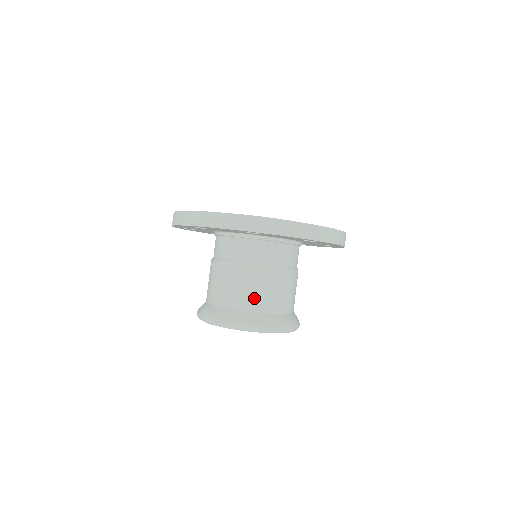
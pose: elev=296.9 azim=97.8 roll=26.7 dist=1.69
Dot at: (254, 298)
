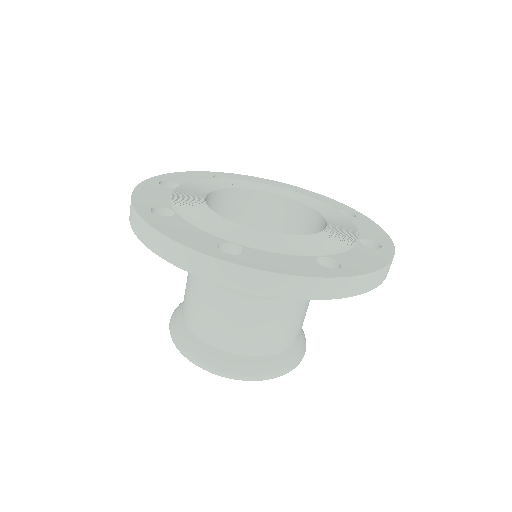
Dot at: (192, 313)
